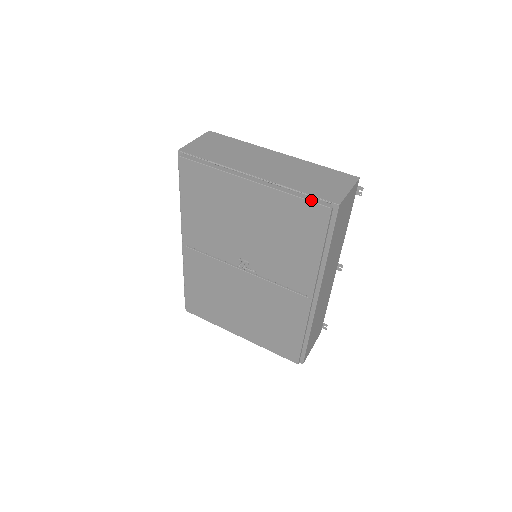
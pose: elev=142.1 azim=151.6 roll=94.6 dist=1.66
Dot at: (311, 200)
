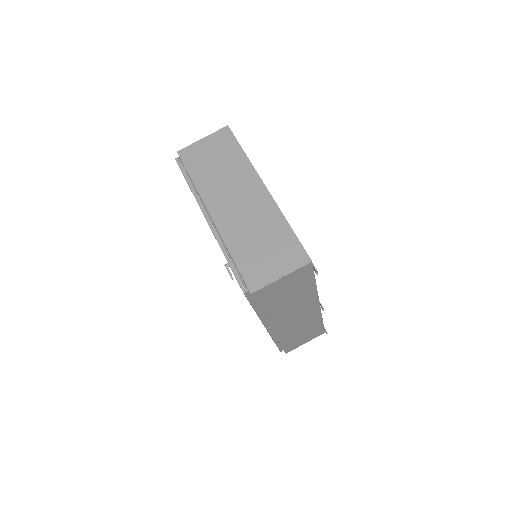
Dot at: (235, 273)
